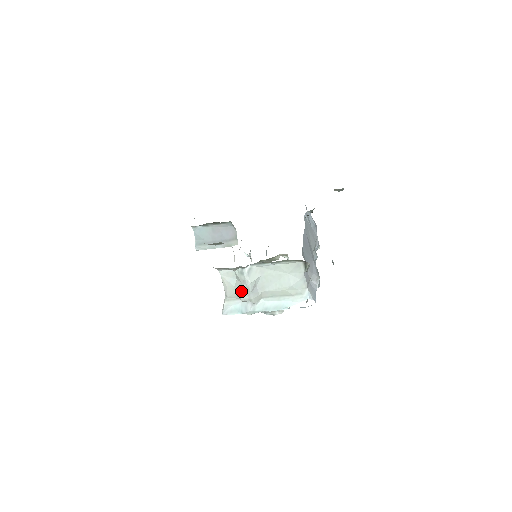
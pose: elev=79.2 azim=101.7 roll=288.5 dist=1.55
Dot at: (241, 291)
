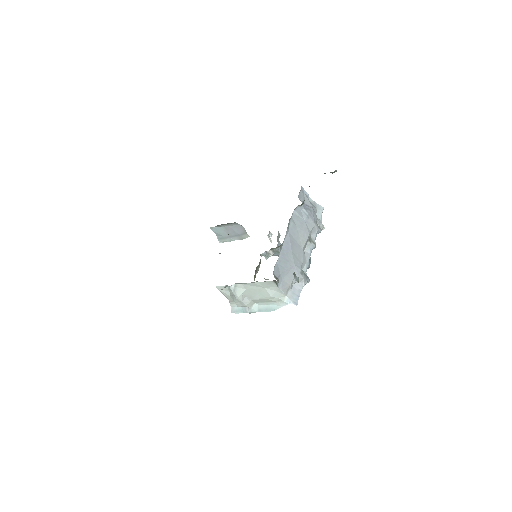
Dot at: (234, 301)
